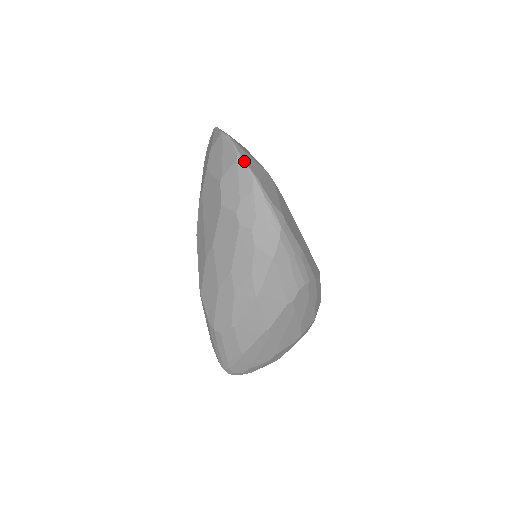
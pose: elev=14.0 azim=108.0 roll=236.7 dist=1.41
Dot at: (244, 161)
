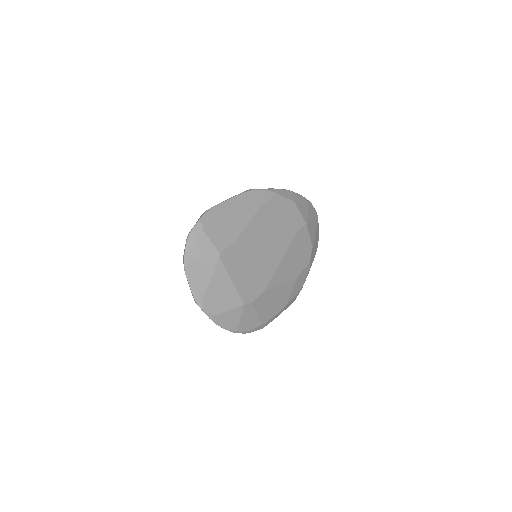
Dot at: occluded
